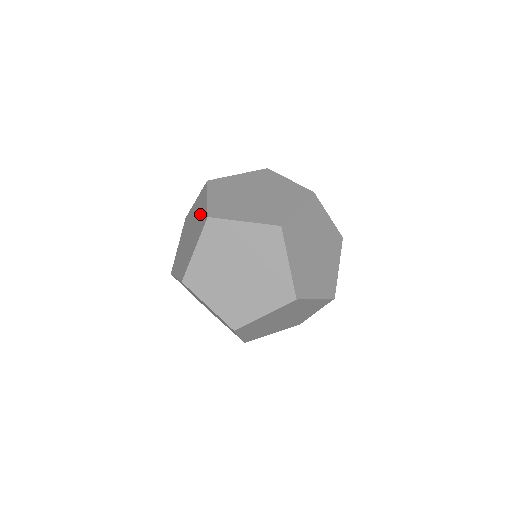
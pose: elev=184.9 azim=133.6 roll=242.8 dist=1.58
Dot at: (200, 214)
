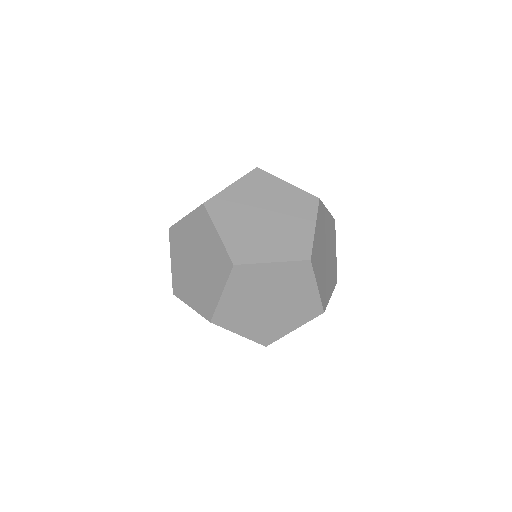
Dot at: (296, 227)
